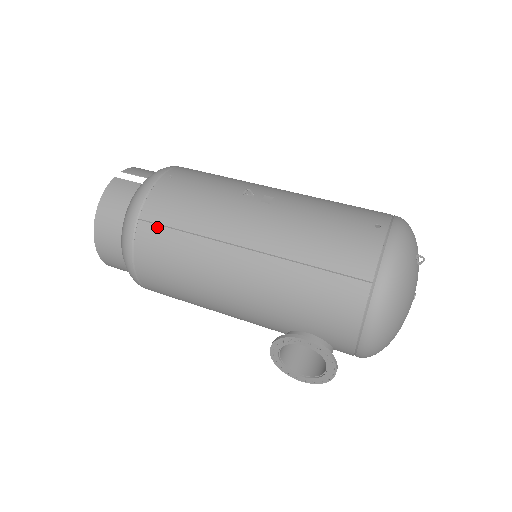
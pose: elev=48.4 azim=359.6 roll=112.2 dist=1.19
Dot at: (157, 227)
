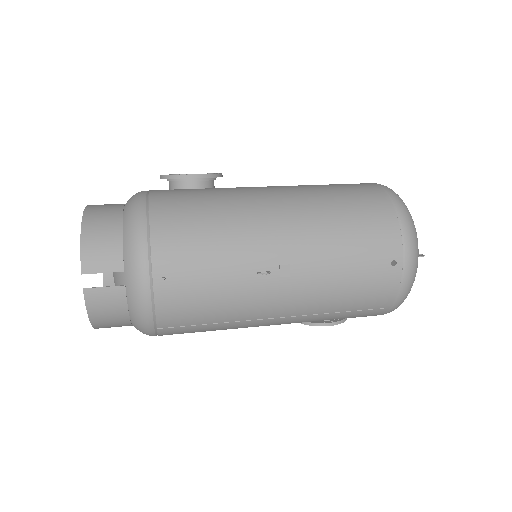
Dot at: (181, 328)
